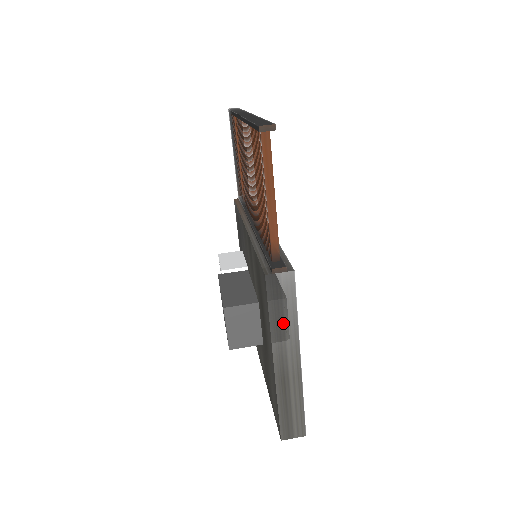
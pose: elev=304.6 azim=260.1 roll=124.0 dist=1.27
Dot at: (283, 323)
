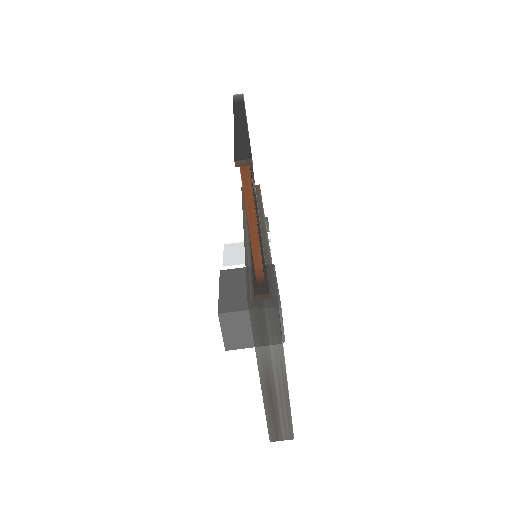
Dot at: (268, 343)
